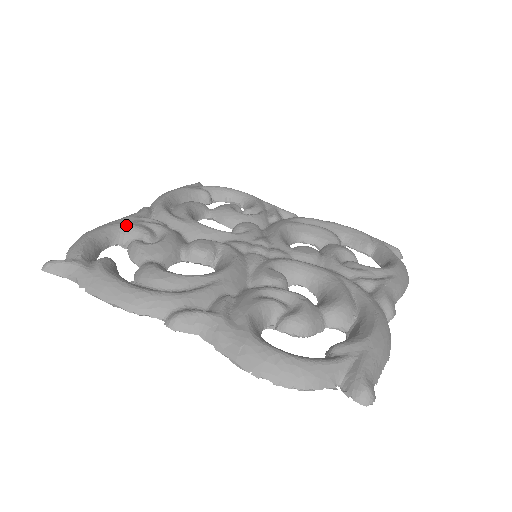
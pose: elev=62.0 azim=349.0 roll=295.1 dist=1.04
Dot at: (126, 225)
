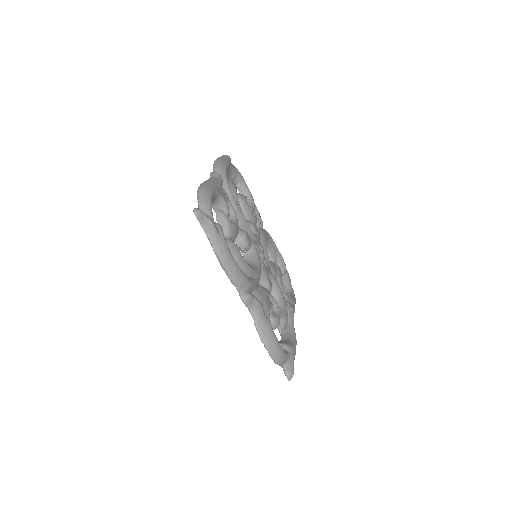
Dot at: (221, 195)
